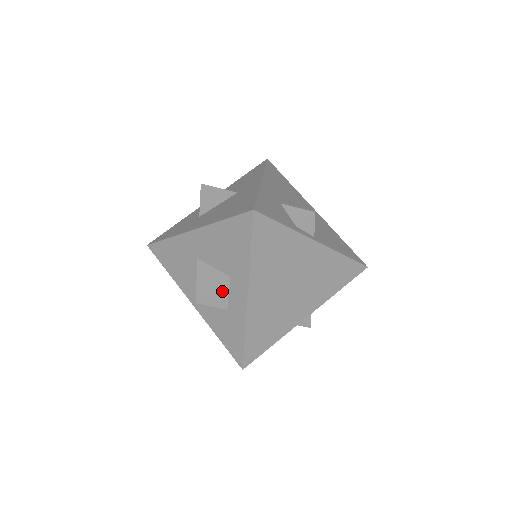
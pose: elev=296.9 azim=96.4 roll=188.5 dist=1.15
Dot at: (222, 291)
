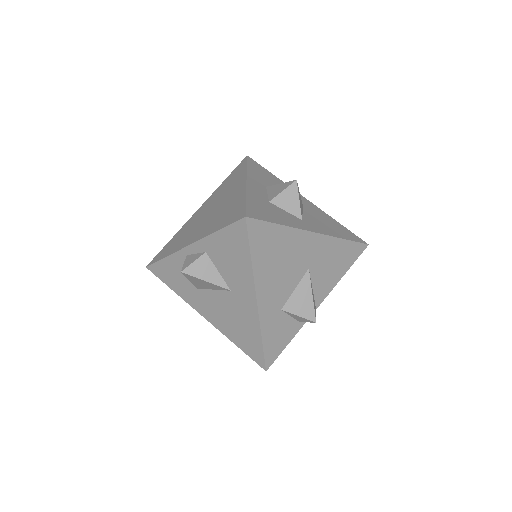
Dot at: occluded
